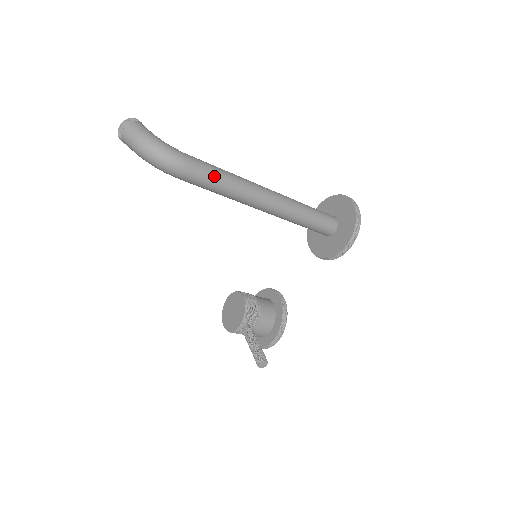
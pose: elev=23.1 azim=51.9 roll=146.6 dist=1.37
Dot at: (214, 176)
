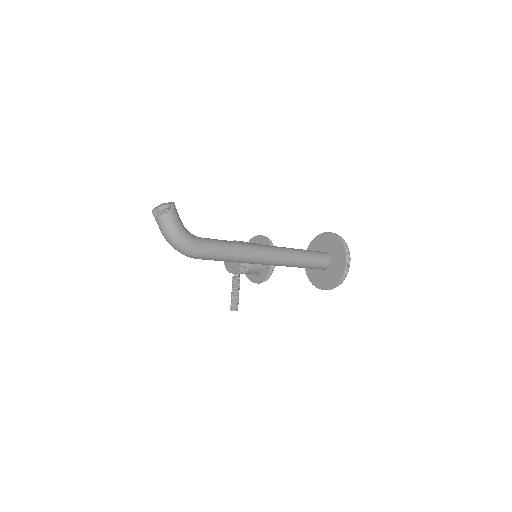
Dot at: (223, 259)
